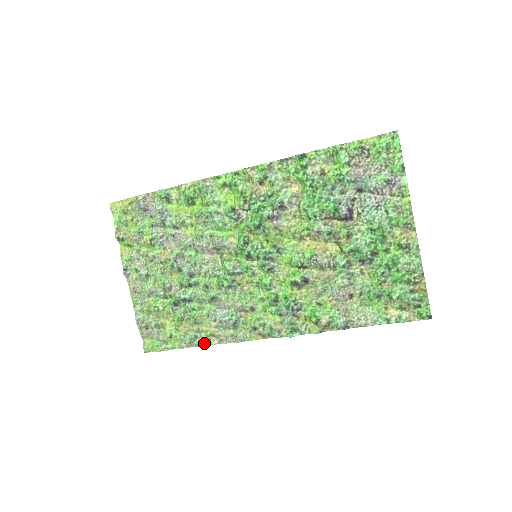
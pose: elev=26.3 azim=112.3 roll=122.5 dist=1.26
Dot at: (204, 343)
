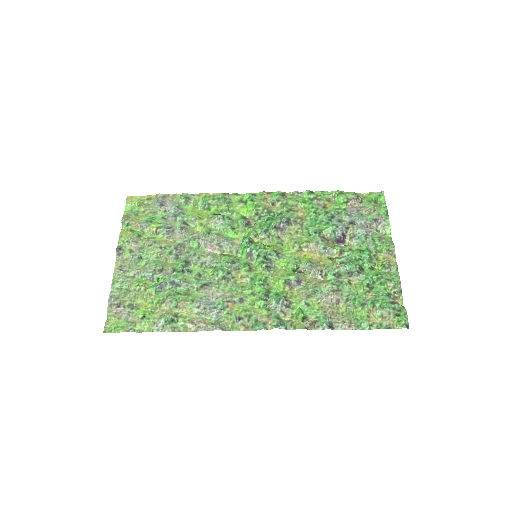
Dot at: (179, 329)
